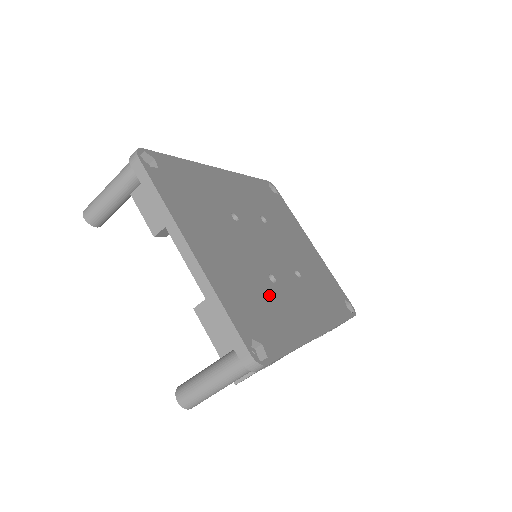
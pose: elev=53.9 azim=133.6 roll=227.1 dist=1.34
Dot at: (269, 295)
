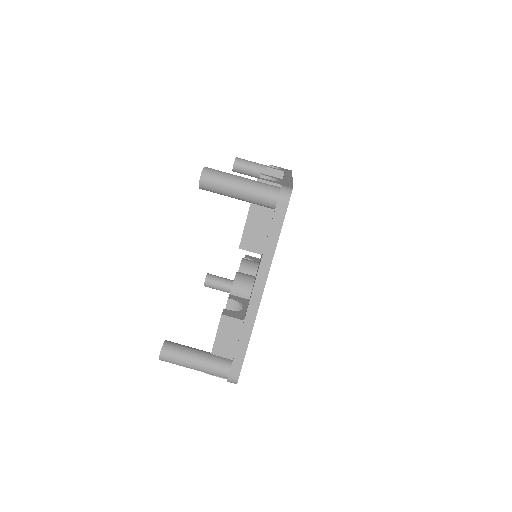
Dot at: occluded
